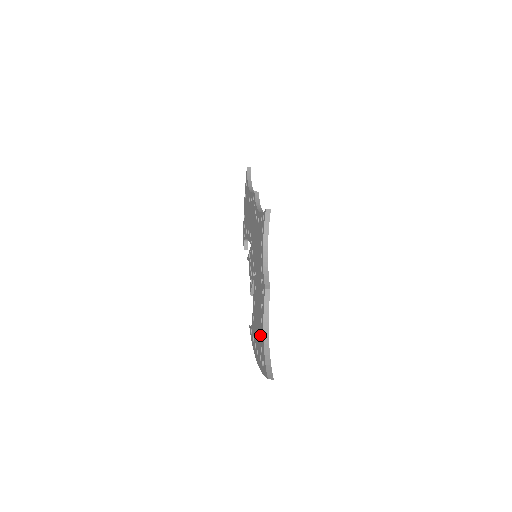
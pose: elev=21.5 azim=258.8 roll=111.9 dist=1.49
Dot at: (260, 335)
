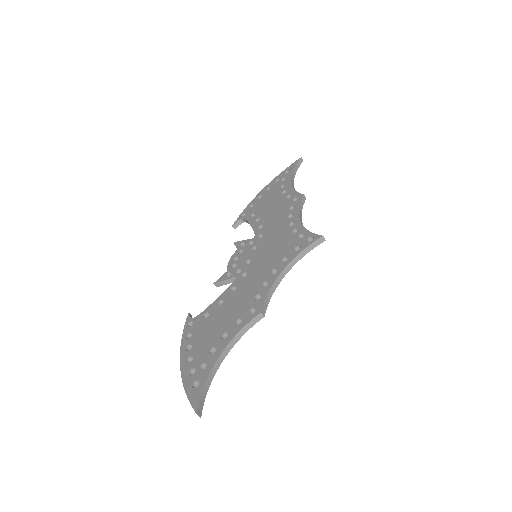
Dot at: (211, 348)
